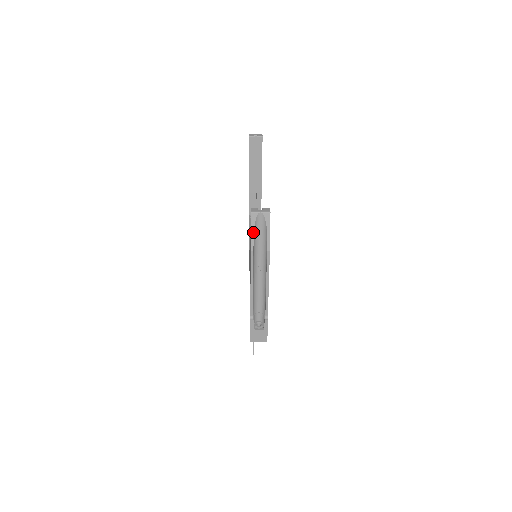
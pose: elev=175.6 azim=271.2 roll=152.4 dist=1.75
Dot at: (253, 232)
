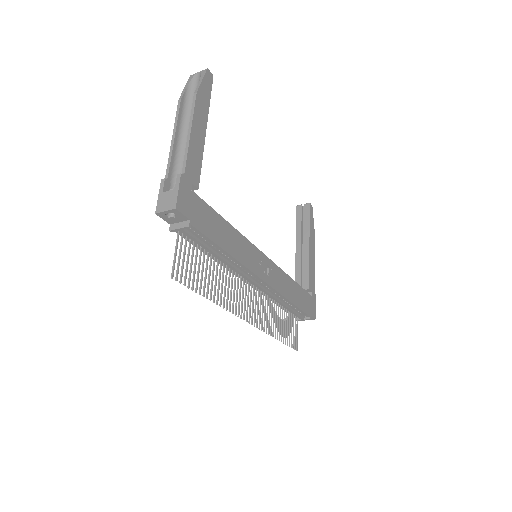
Dot at: (187, 86)
